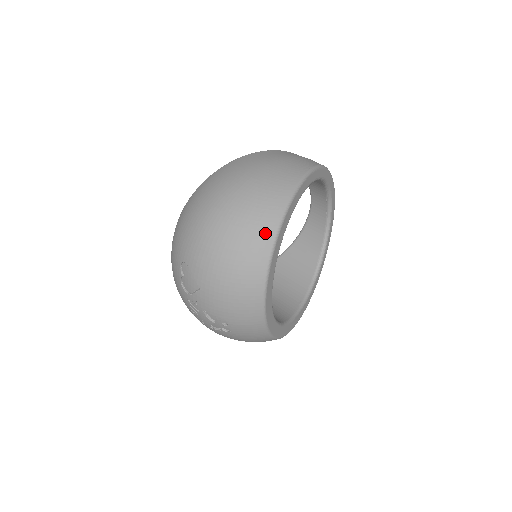
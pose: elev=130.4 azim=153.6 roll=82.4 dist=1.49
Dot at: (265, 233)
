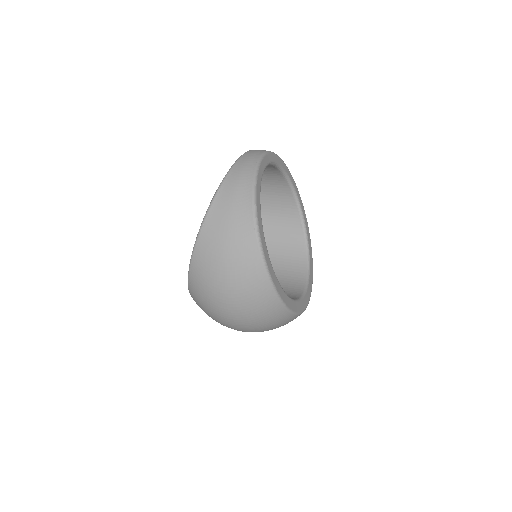
Dot at: (274, 309)
